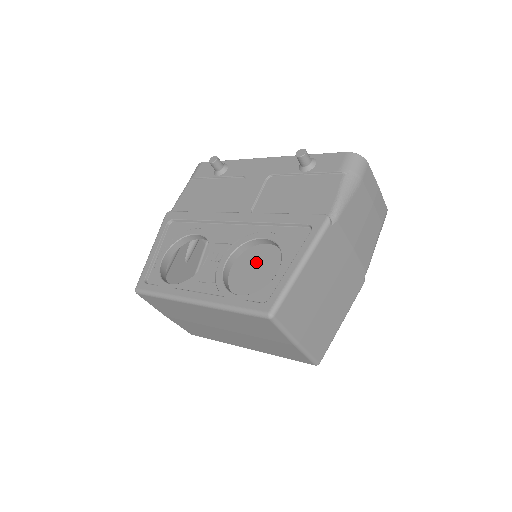
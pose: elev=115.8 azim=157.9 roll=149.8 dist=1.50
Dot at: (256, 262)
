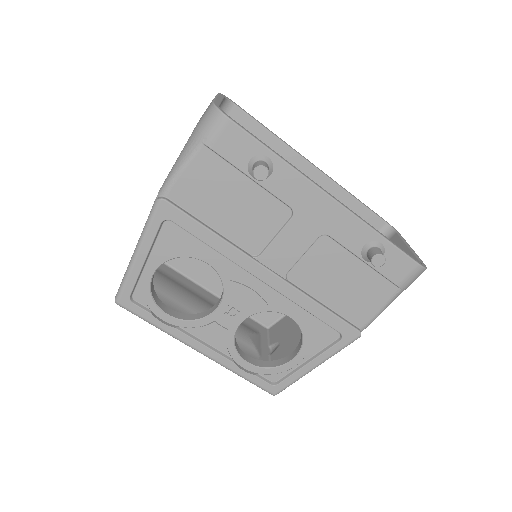
Dot at: occluded
